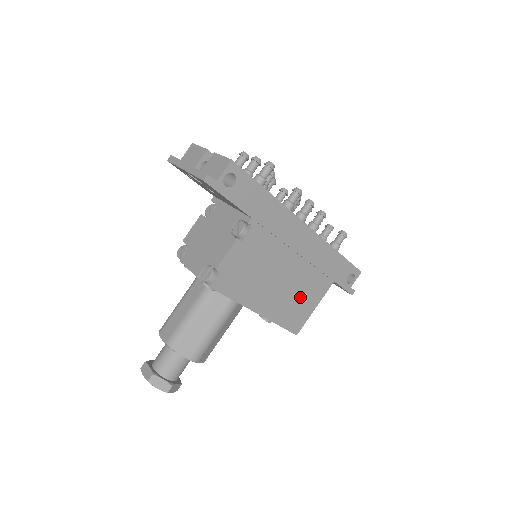
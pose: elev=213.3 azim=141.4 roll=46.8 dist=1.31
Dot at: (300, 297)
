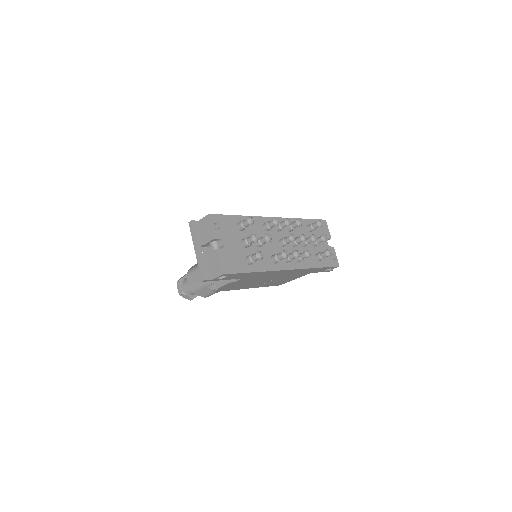
Dot at: (283, 280)
